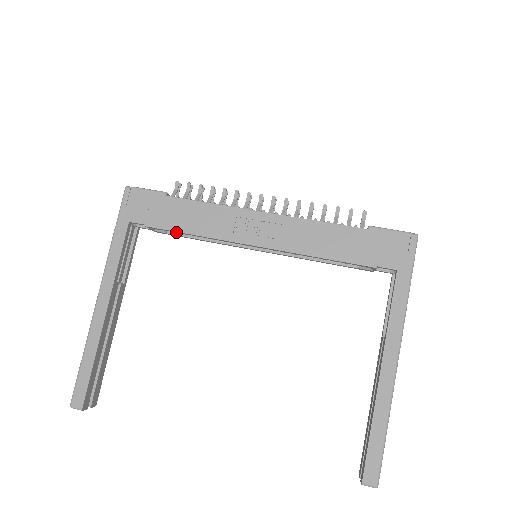
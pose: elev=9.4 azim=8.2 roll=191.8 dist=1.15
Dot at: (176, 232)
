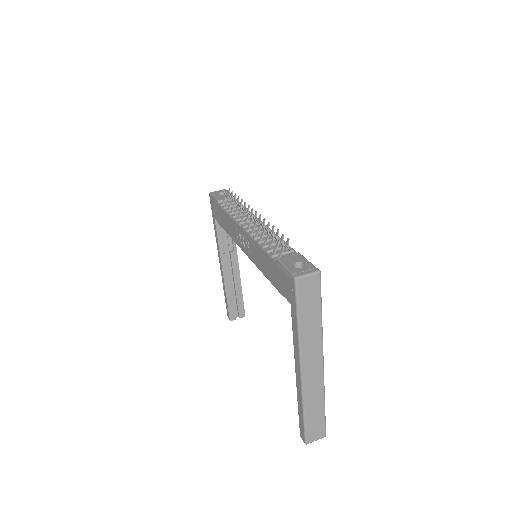
Dot at: occluded
